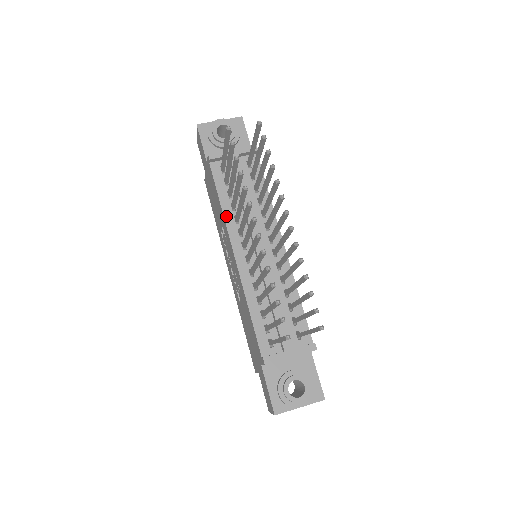
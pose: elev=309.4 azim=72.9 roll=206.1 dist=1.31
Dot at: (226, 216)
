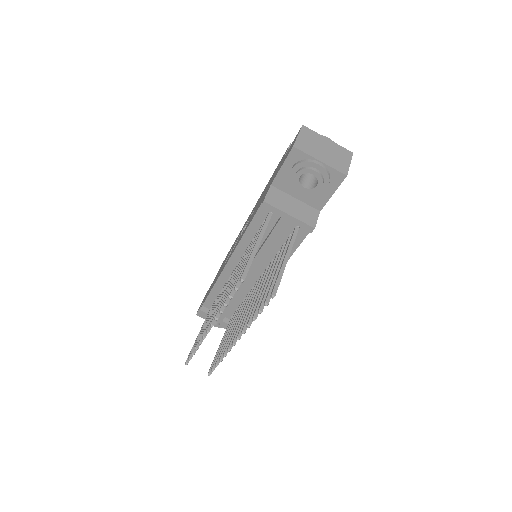
Dot at: (242, 241)
